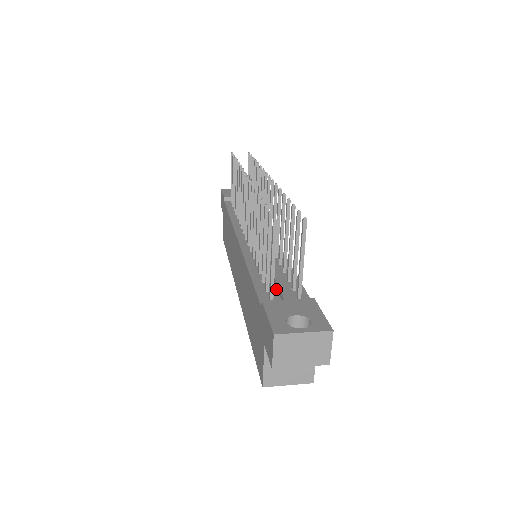
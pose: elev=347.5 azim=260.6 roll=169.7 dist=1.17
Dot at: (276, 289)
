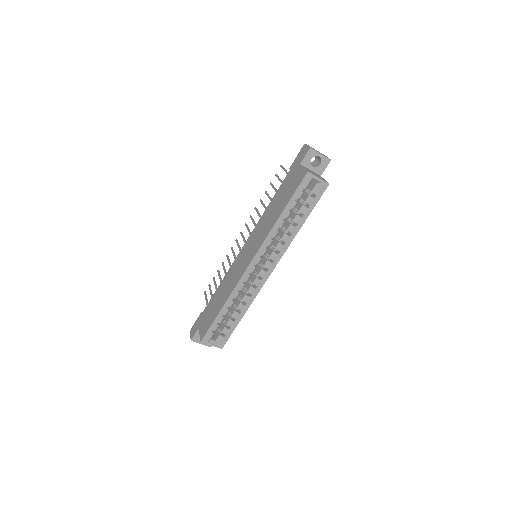
Dot at: occluded
